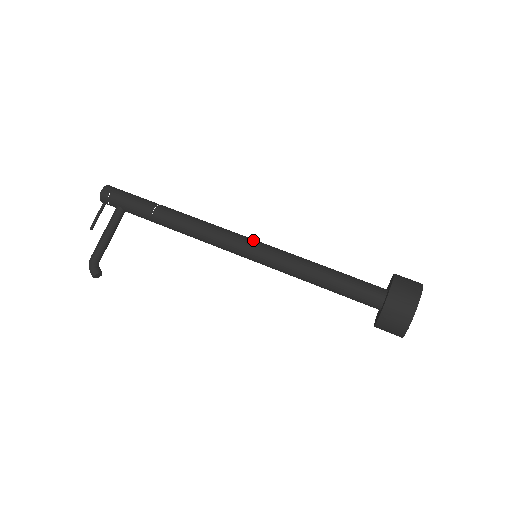
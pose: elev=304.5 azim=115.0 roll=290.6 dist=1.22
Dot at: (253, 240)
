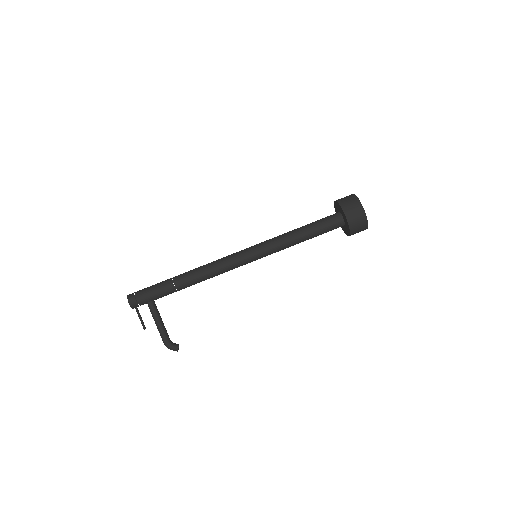
Dot at: (247, 250)
